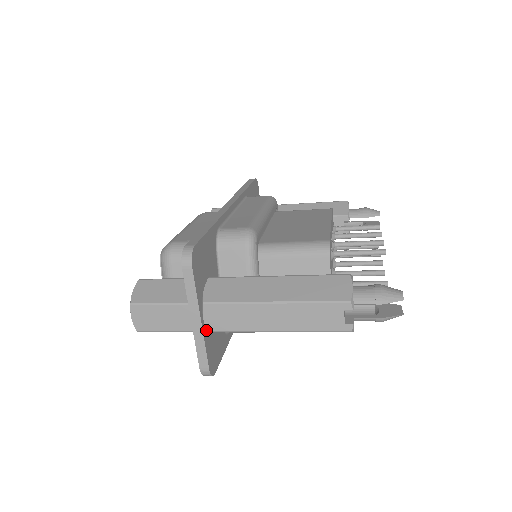
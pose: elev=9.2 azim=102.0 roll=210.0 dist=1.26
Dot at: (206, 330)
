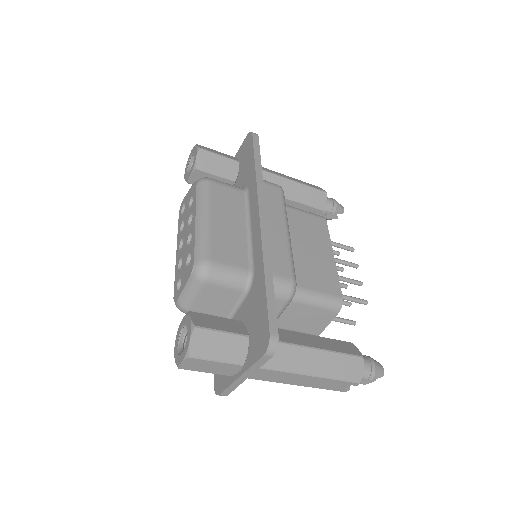
Dot at: occluded
